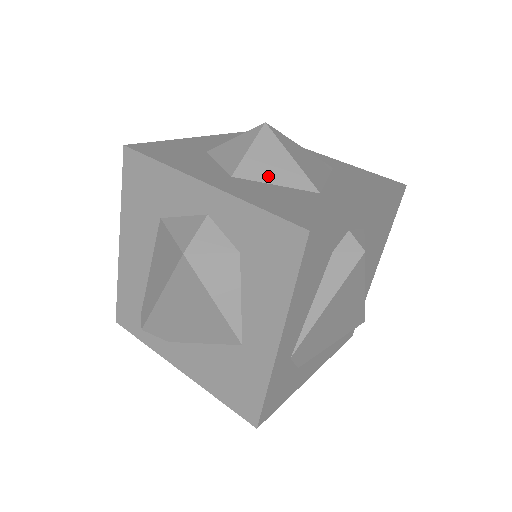
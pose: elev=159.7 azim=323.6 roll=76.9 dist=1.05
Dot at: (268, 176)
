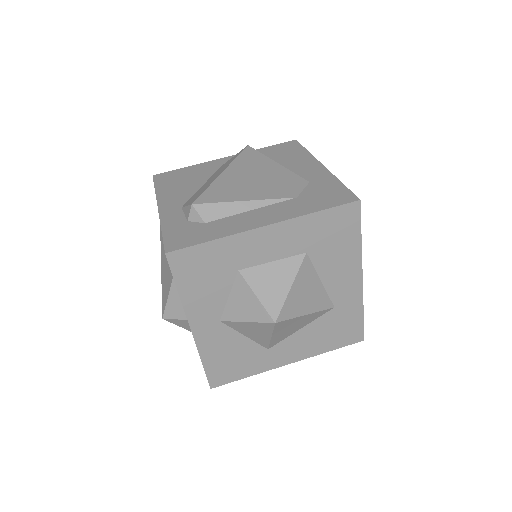
Dot at: (244, 332)
